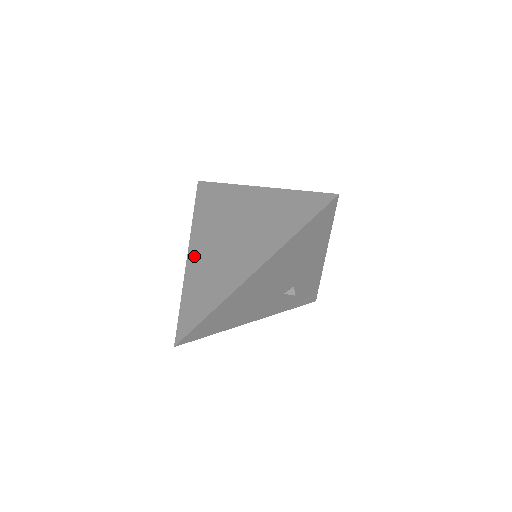
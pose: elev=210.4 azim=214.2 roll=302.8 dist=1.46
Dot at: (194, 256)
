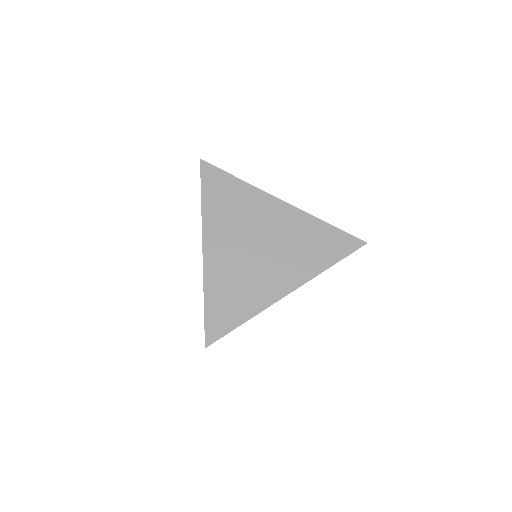
Dot at: (213, 254)
